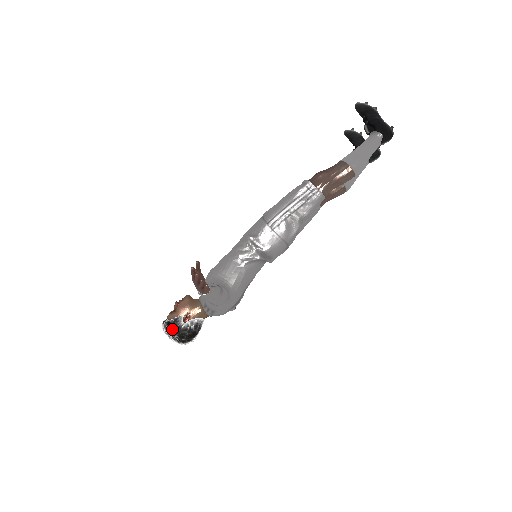
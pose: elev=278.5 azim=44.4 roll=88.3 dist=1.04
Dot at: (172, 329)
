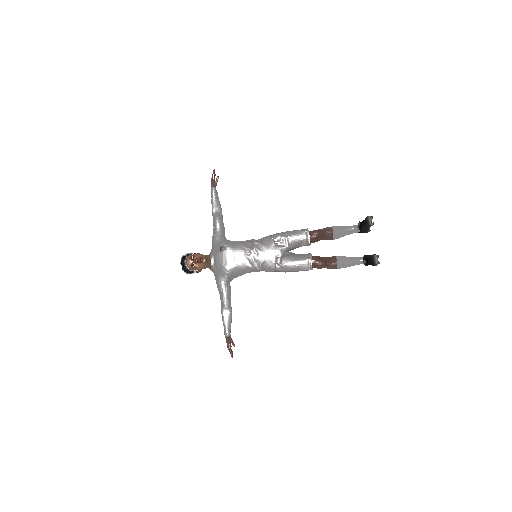
Dot at: (188, 272)
